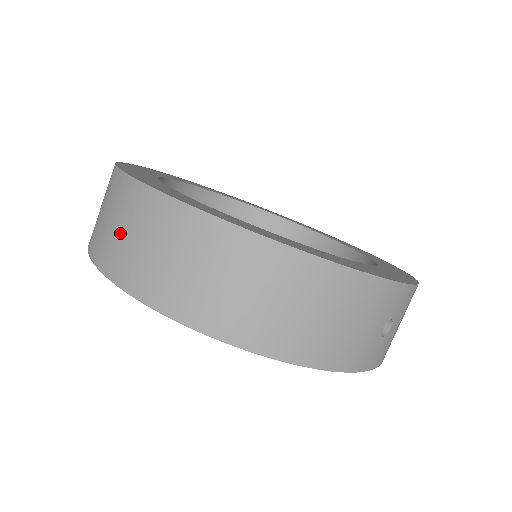
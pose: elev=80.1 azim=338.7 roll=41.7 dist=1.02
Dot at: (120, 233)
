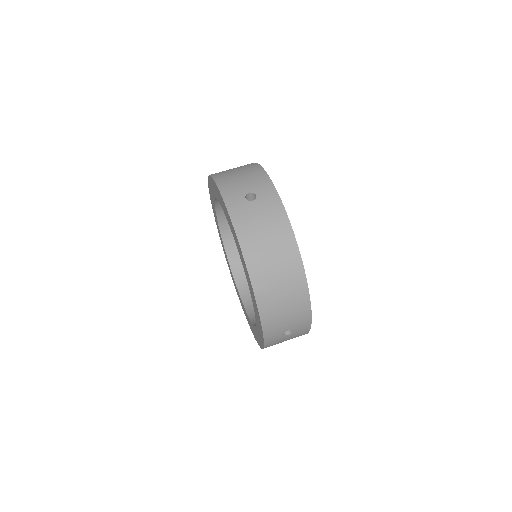
Dot at: occluded
